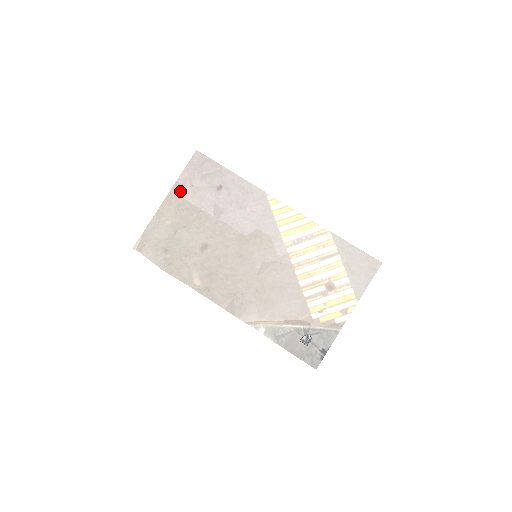
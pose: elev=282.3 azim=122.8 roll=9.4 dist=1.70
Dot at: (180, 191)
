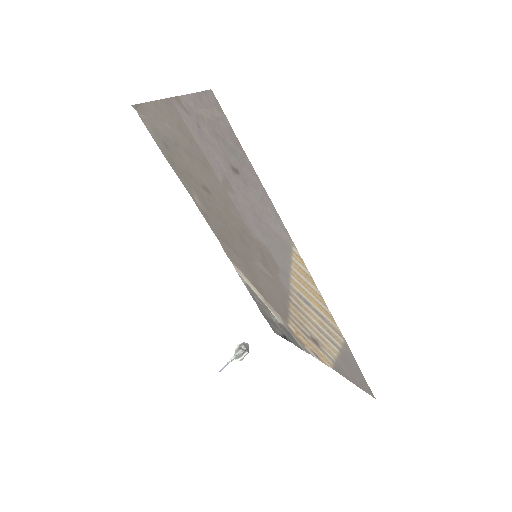
Dot at: (183, 113)
